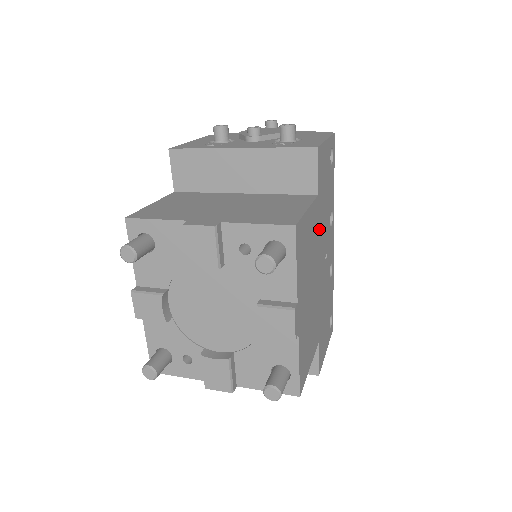
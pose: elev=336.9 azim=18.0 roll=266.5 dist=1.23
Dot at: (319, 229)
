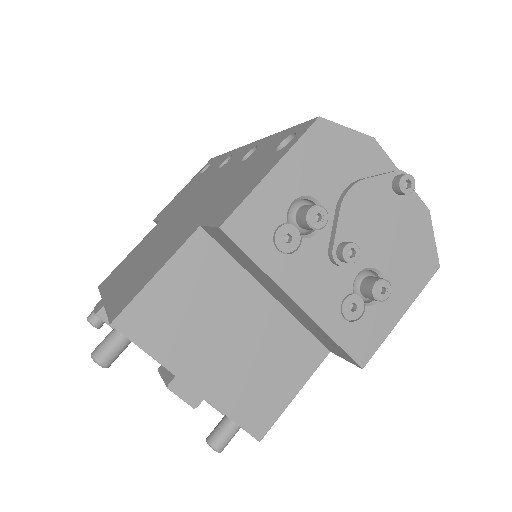
Dot at: occluded
